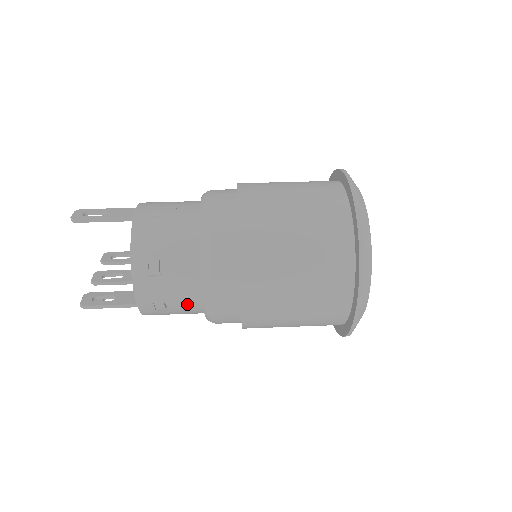
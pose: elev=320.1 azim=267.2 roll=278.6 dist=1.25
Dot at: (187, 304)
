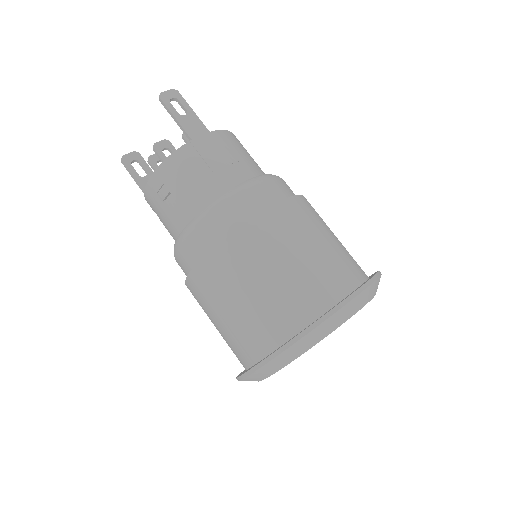
Dot at: (171, 234)
